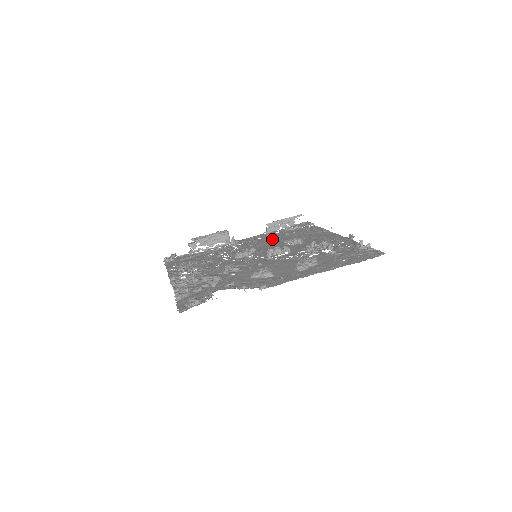
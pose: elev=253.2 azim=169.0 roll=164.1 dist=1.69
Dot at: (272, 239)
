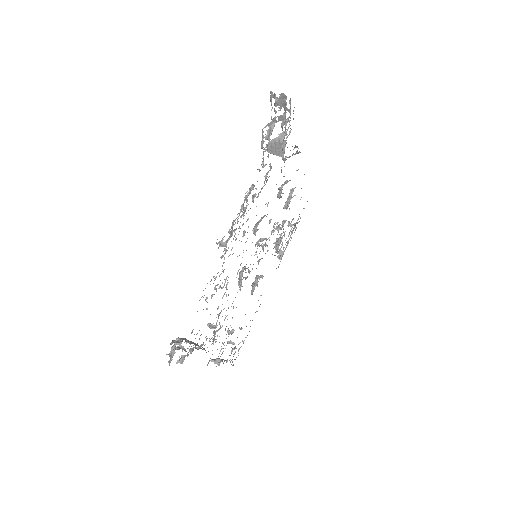
Dot at: occluded
